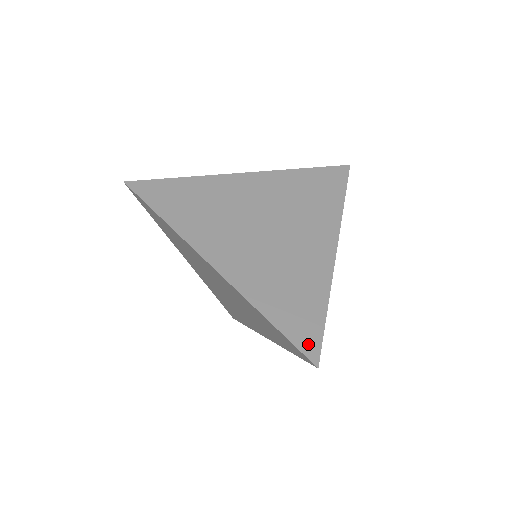
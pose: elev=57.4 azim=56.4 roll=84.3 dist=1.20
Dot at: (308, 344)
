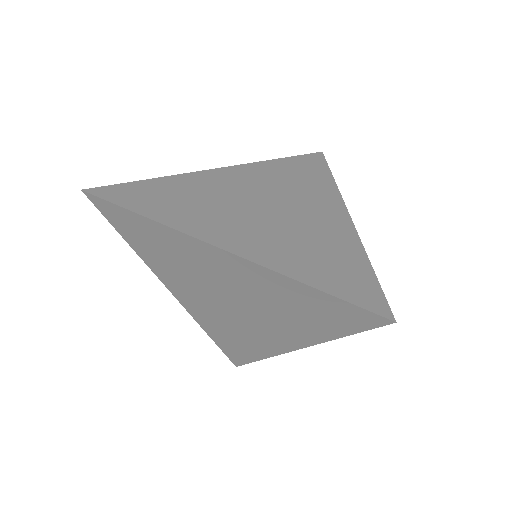
Dot at: (370, 301)
